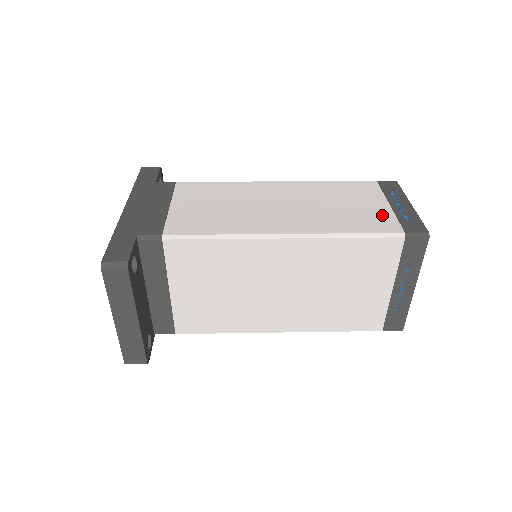
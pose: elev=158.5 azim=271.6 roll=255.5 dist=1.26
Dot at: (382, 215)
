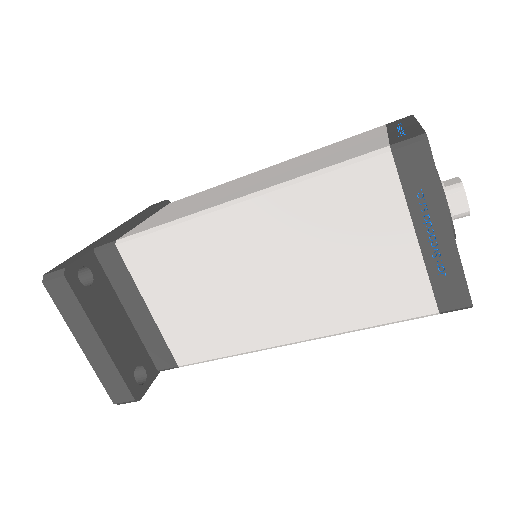
Dot at: (369, 144)
